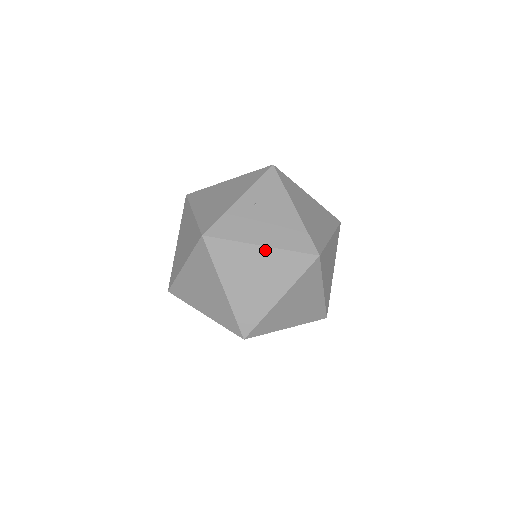
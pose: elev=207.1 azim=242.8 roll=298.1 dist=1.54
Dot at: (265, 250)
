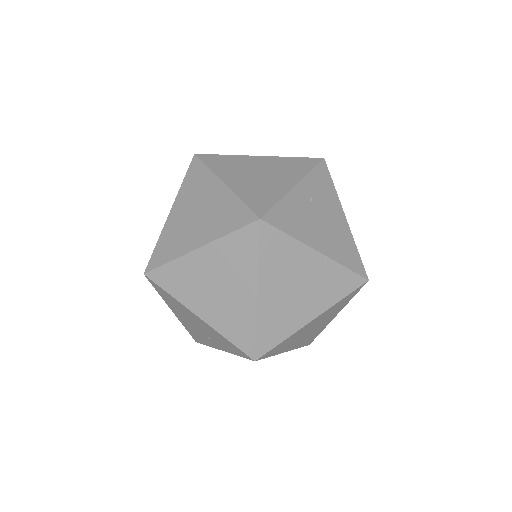
Dot at: (321, 258)
